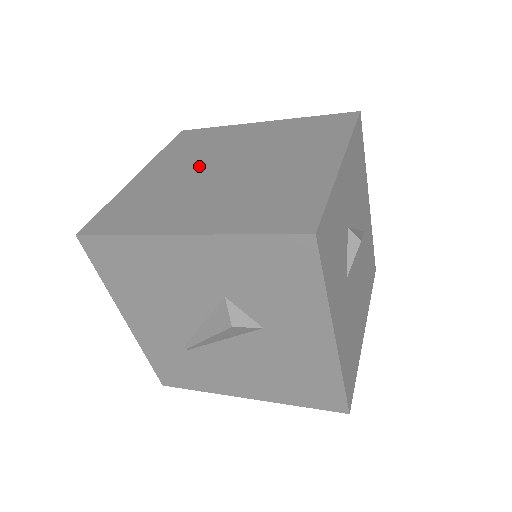
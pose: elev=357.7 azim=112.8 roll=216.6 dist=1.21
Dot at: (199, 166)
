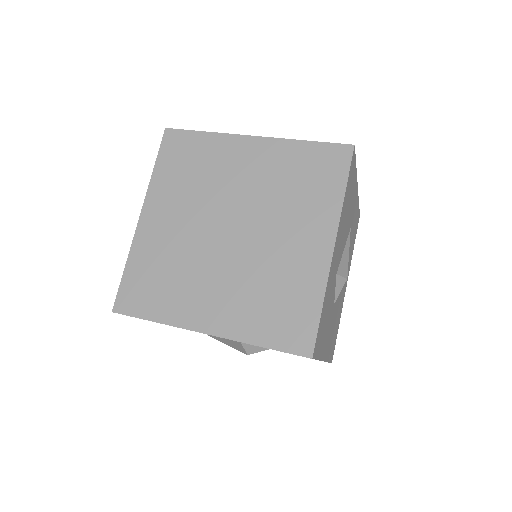
Dot at: (199, 218)
